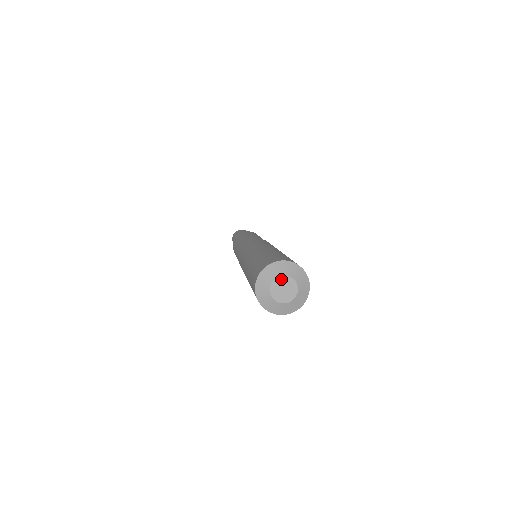
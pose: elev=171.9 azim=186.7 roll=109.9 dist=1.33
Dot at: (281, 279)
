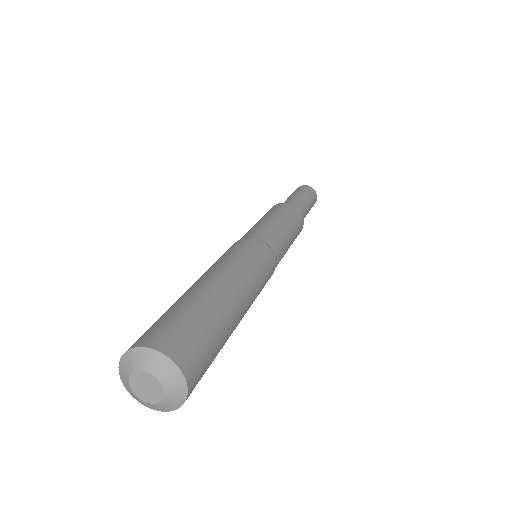
Dot at: (142, 374)
